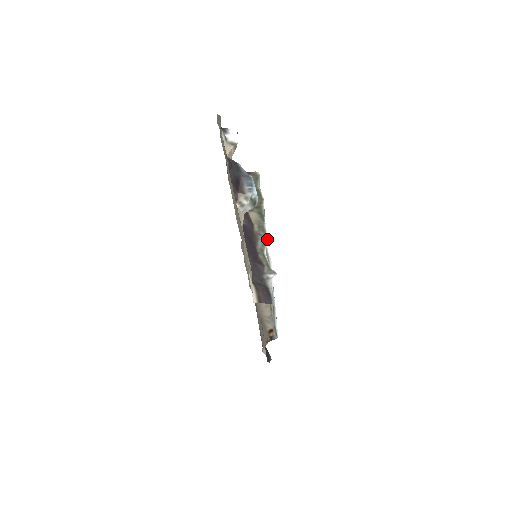
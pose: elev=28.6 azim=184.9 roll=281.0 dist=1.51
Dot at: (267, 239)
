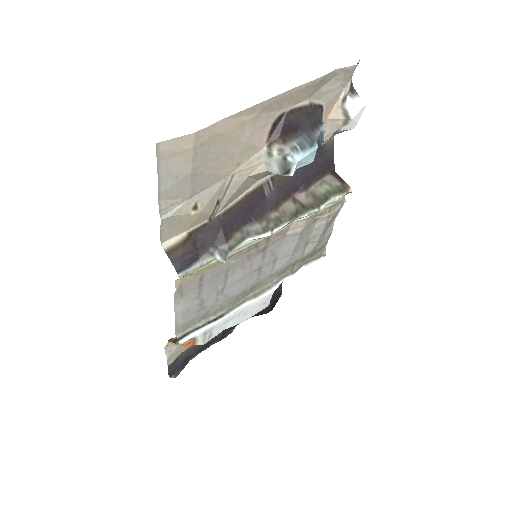
Dot at: (269, 235)
